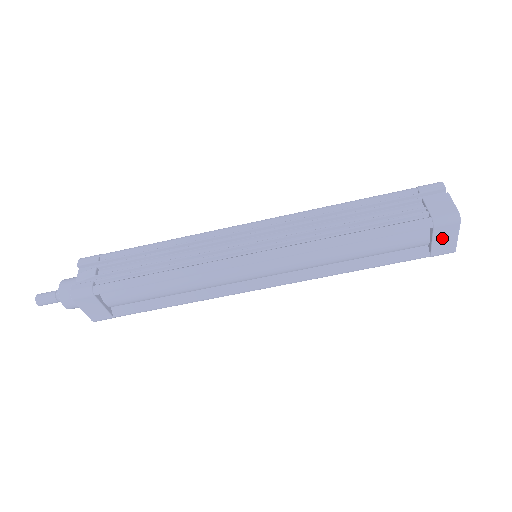
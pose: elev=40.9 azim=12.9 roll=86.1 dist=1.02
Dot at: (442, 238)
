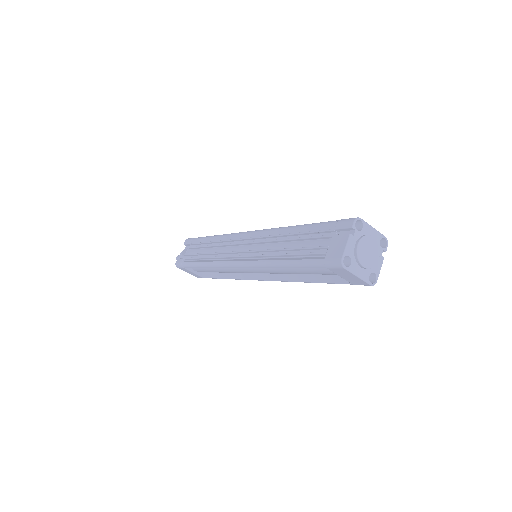
Dot at: (345, 275)
